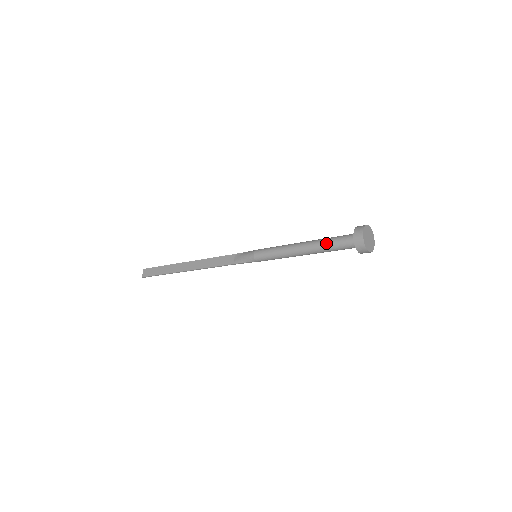
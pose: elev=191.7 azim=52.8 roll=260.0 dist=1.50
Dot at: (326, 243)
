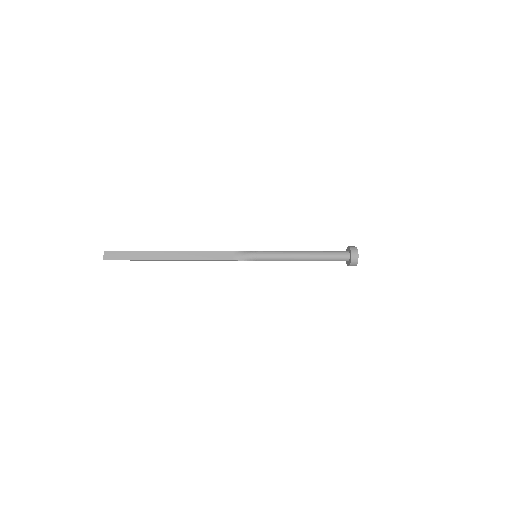
Dot at: (326, 256)
